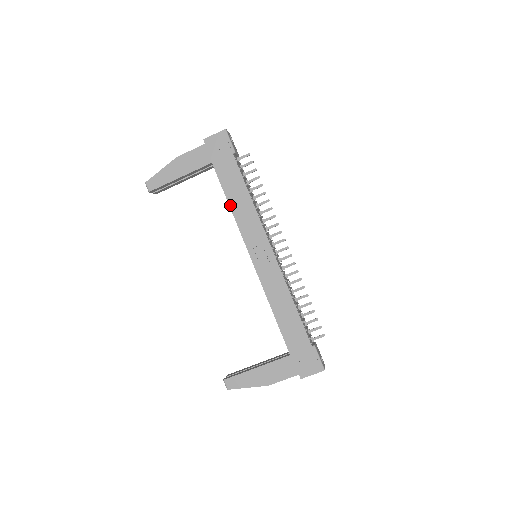
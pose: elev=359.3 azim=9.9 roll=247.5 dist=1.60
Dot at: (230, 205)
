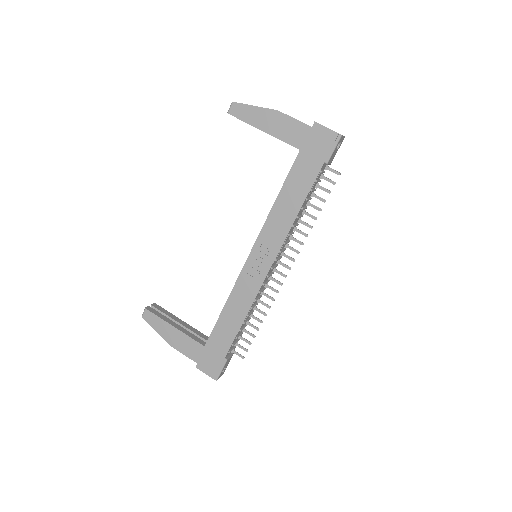
Dot at: (276, 200)
